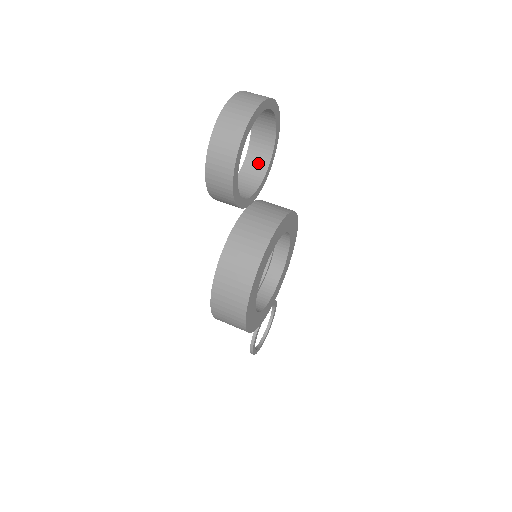
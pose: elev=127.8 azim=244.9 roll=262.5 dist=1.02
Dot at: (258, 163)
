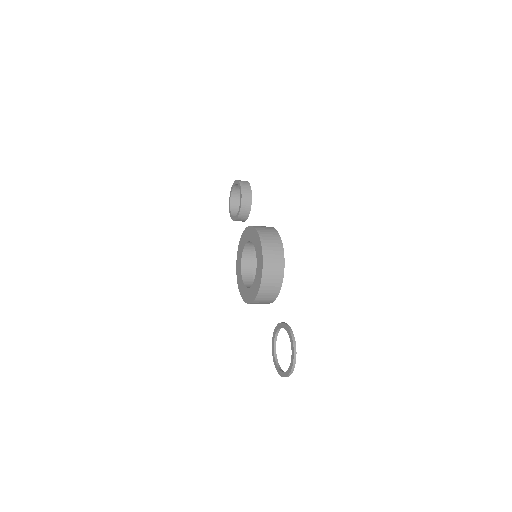
Dot at: occluded
